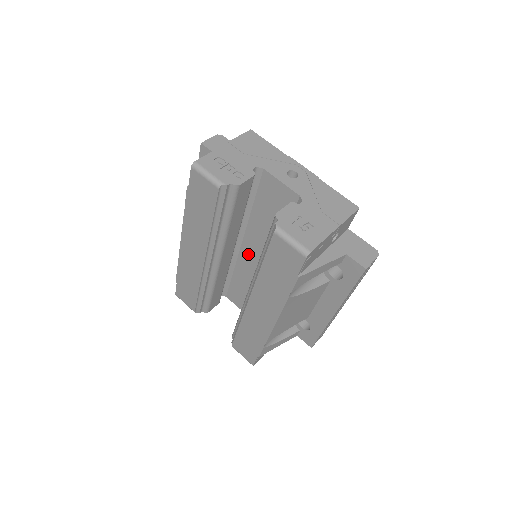
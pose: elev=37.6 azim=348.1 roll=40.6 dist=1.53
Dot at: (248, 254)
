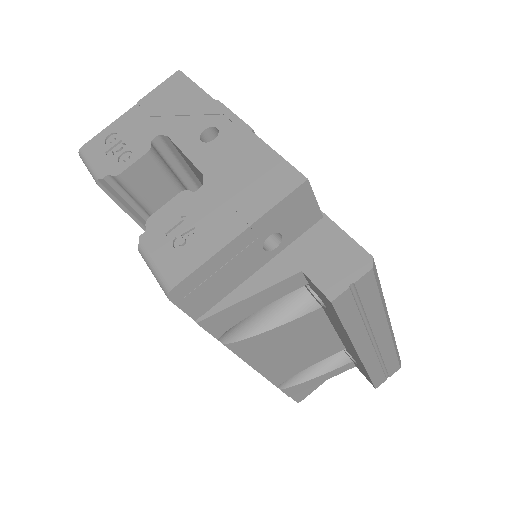
Dot at: occluded
